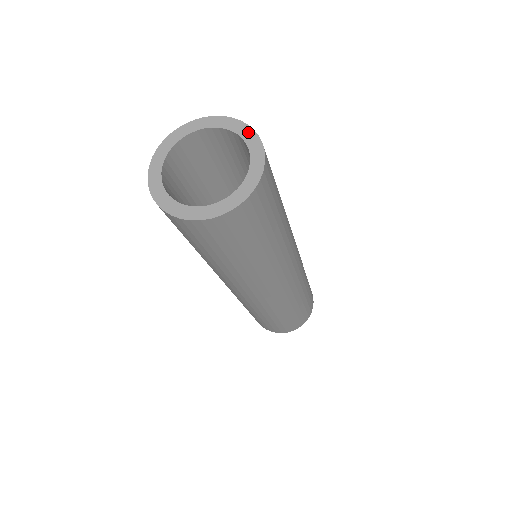
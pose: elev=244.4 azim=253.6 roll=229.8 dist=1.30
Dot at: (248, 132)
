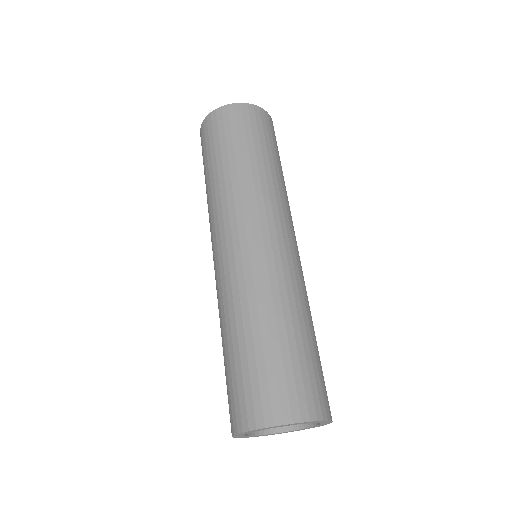
Dot at: occluded
